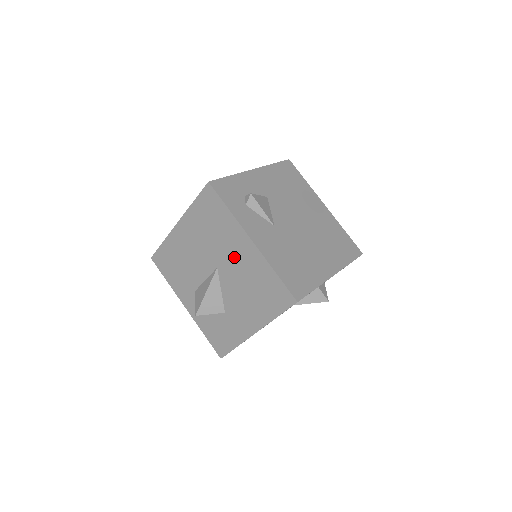
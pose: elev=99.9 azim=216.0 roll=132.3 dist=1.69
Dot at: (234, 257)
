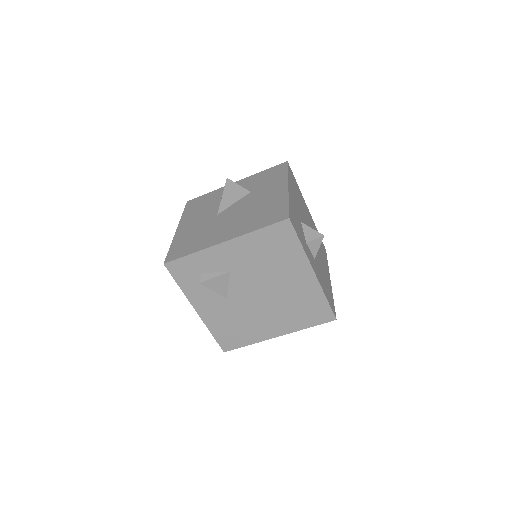
Dot at: occluded
